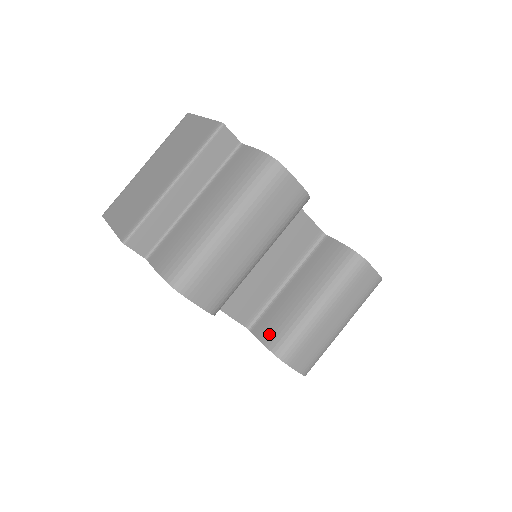
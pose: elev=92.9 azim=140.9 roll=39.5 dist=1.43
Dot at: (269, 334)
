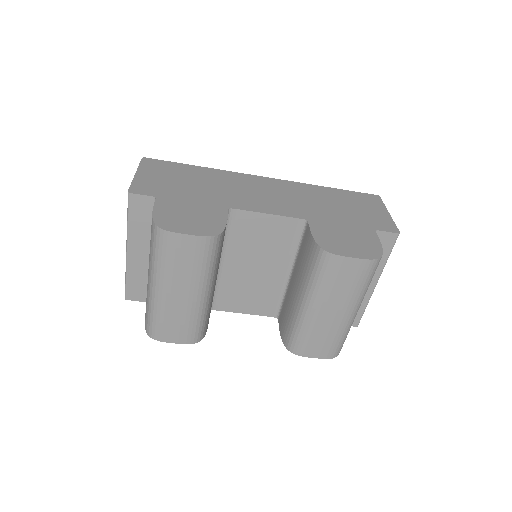
Dot at: (283, 328)
